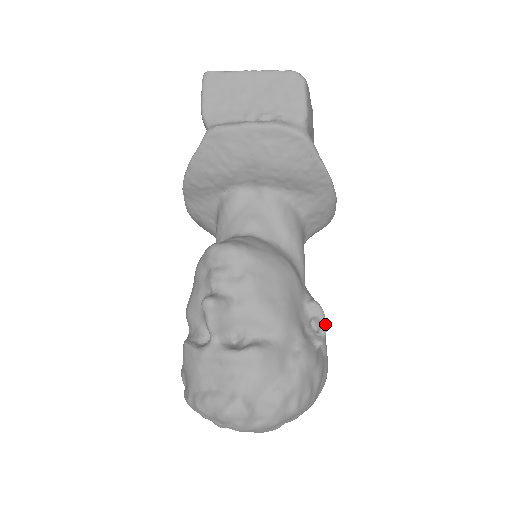
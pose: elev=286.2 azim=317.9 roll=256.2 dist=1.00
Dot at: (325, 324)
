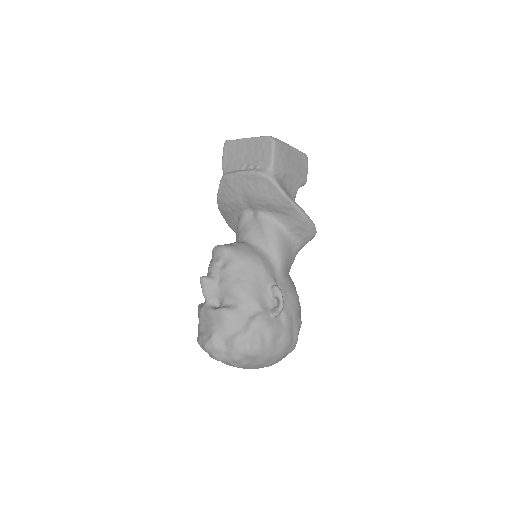
Dot at: (281, 302)
